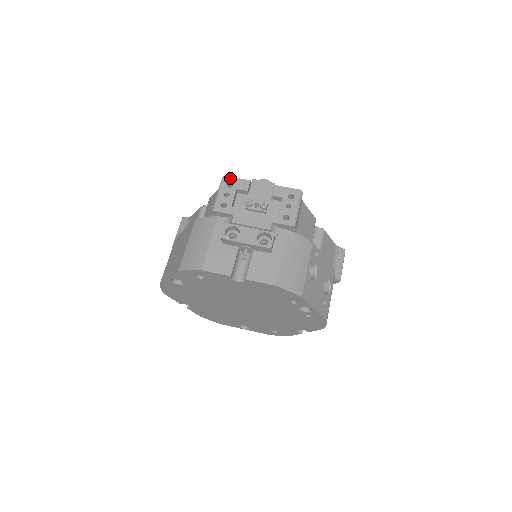
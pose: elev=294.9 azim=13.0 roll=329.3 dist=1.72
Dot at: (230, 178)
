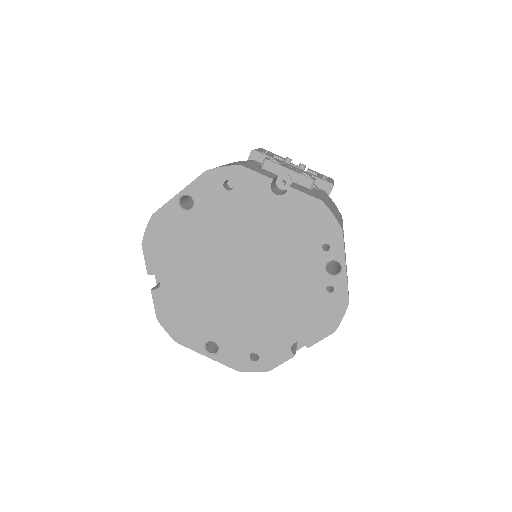
Dot at: occluded
